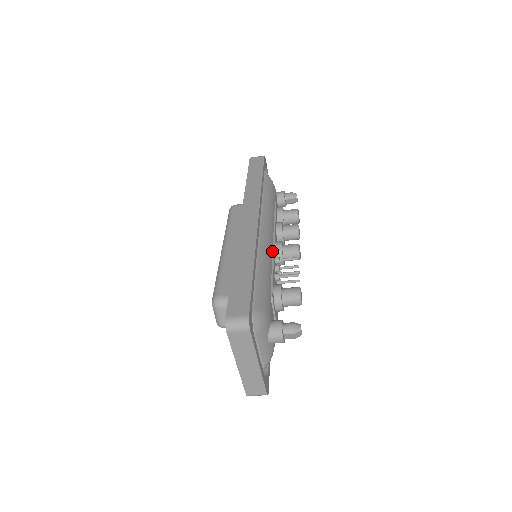
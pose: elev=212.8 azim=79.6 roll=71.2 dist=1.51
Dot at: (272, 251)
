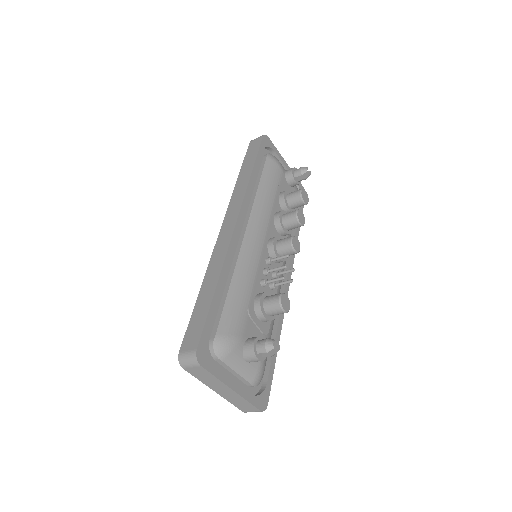
Dot at: (260, 253)
